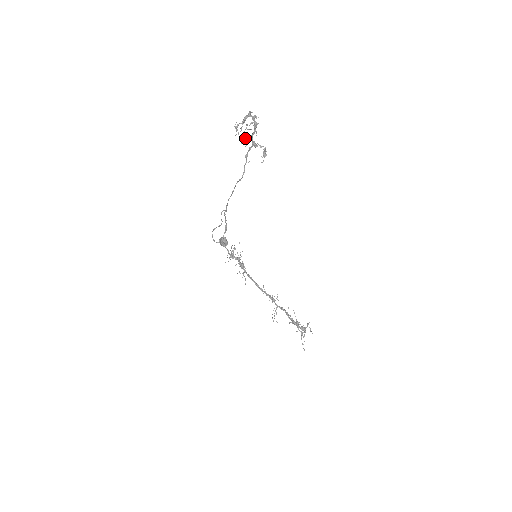
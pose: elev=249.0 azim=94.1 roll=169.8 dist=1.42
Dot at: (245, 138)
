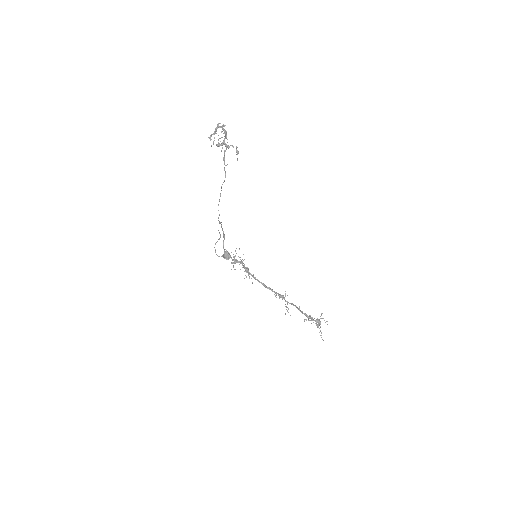
Dot at: (219, 143)
